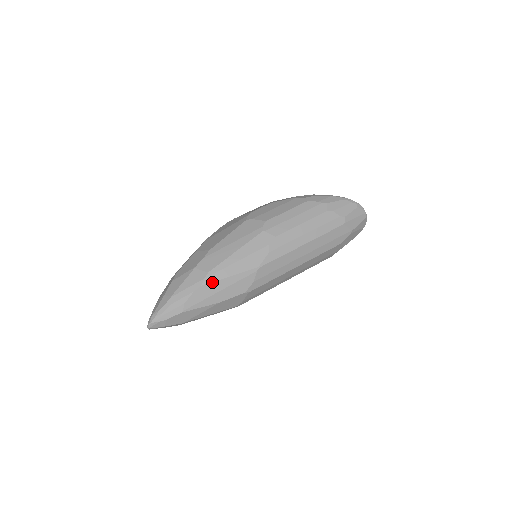
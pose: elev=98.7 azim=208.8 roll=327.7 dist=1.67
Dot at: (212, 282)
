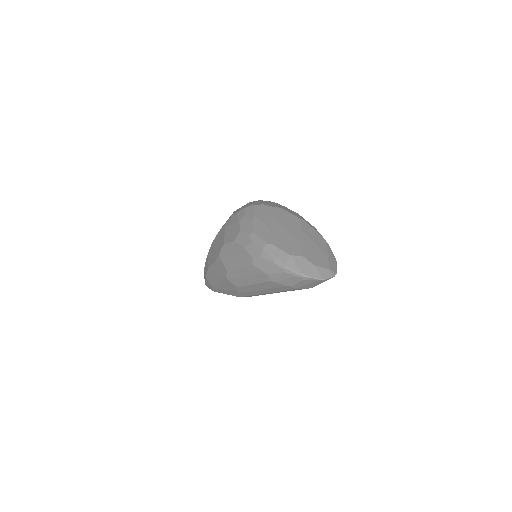
Dot at: occluded
